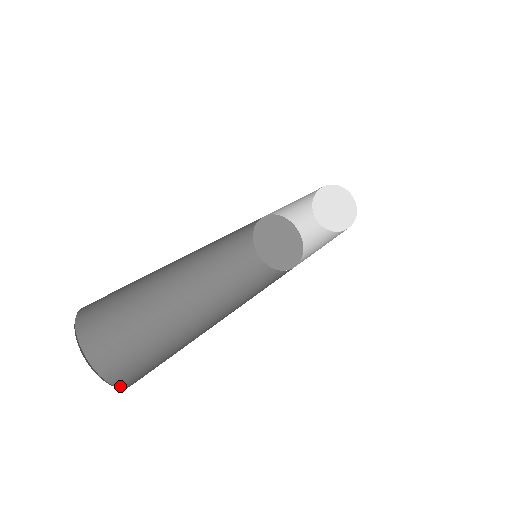
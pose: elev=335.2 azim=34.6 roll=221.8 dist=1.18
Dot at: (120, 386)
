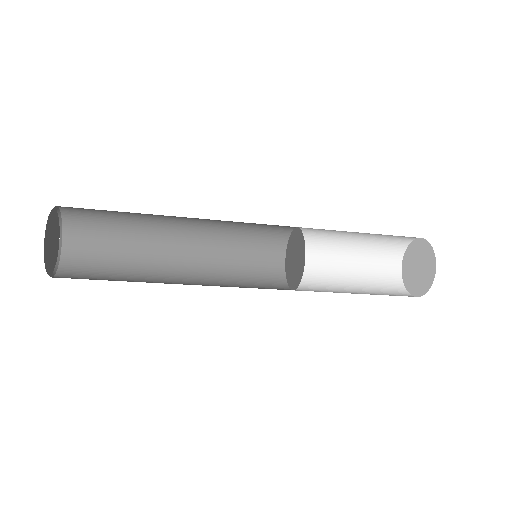
Dot at: occluded
